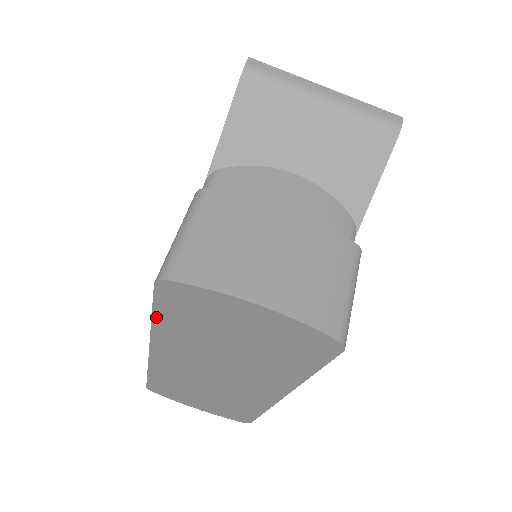
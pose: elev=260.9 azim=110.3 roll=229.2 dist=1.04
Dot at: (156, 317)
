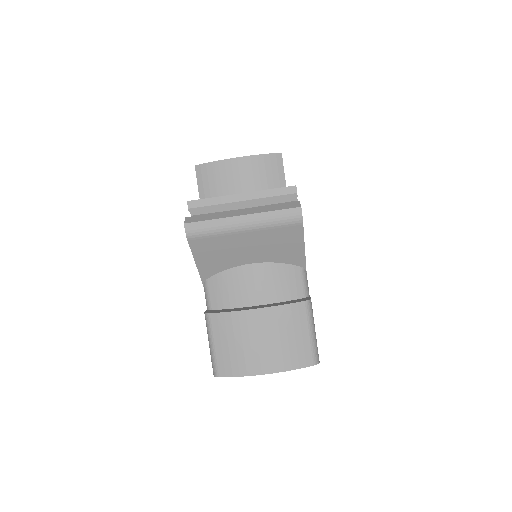
Dot at: occluded
